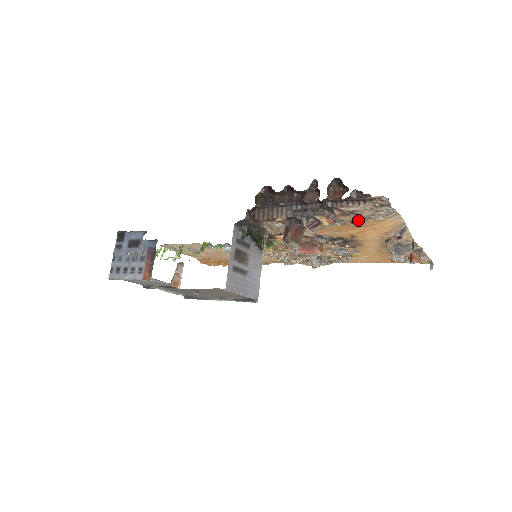
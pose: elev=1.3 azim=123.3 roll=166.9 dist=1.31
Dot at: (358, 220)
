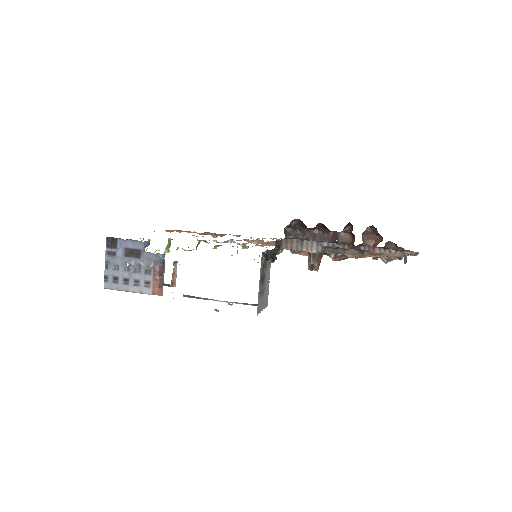
Dot at: (380, 257)
